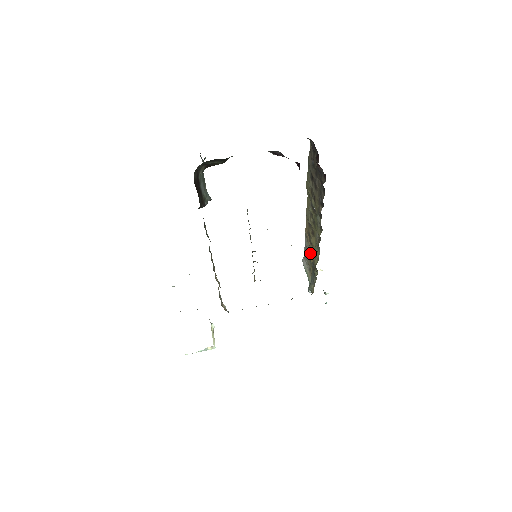
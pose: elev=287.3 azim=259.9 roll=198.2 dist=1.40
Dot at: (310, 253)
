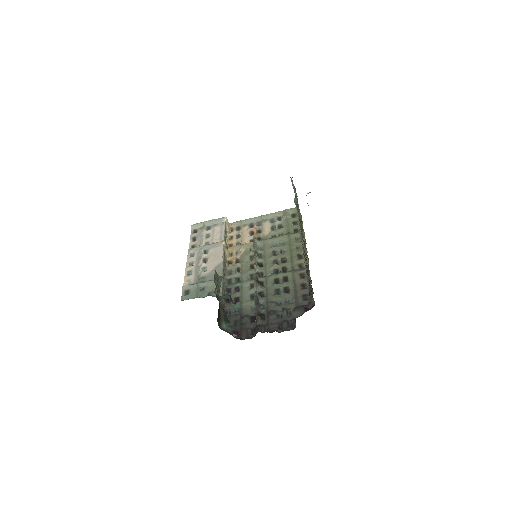
Dot at: (298, 206)
